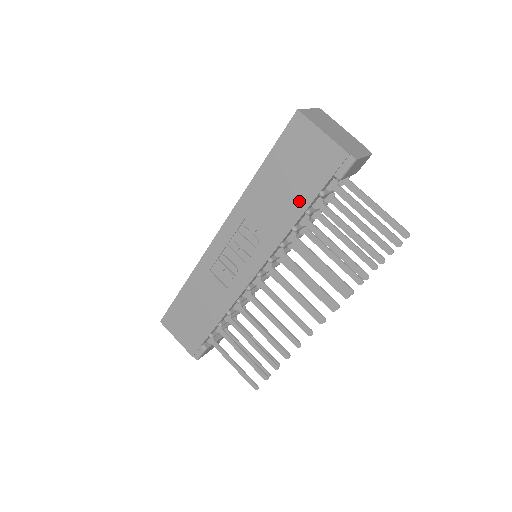
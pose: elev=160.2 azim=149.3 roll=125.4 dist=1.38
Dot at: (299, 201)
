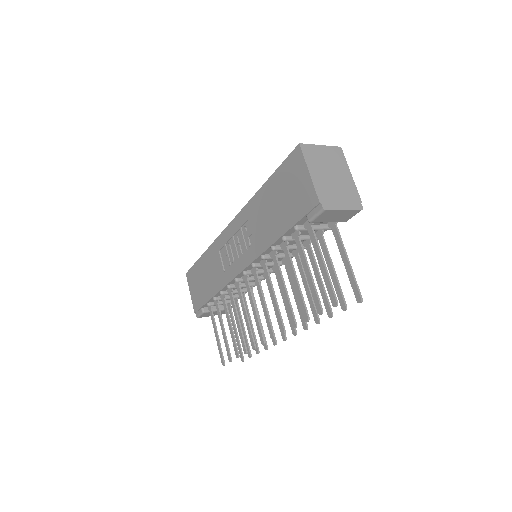
Dot at: (280, 225)
